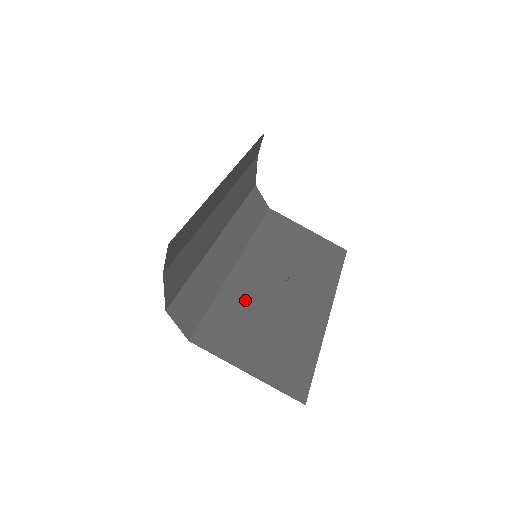
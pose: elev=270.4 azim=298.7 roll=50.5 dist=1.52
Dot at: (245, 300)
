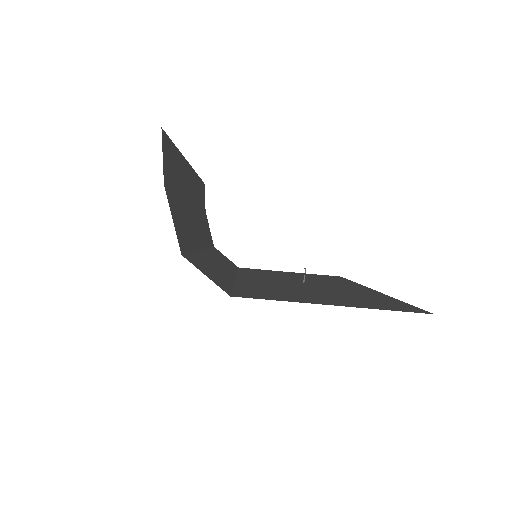
Dot at: (271, 286)
